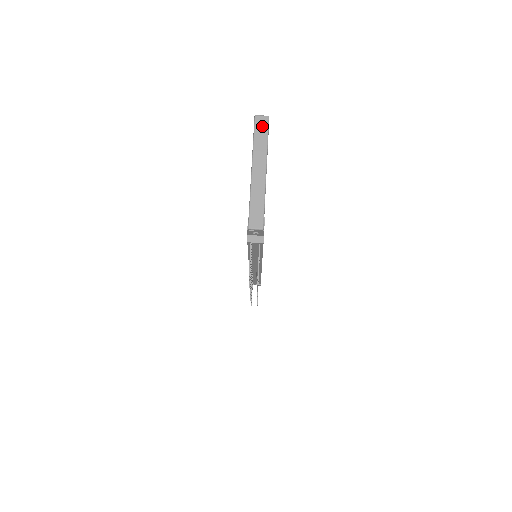
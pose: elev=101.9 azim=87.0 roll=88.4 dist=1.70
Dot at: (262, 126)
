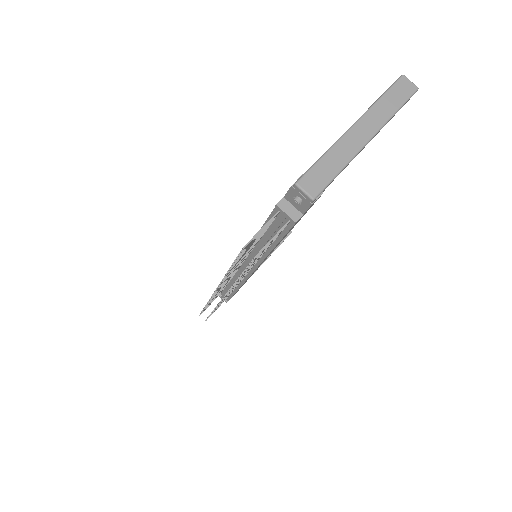
Dot at: (403, 91)
